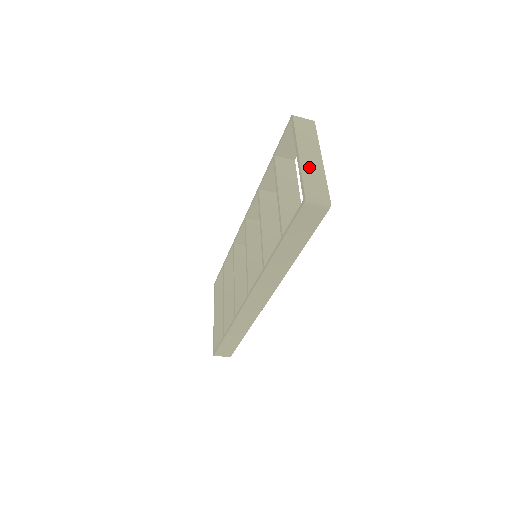
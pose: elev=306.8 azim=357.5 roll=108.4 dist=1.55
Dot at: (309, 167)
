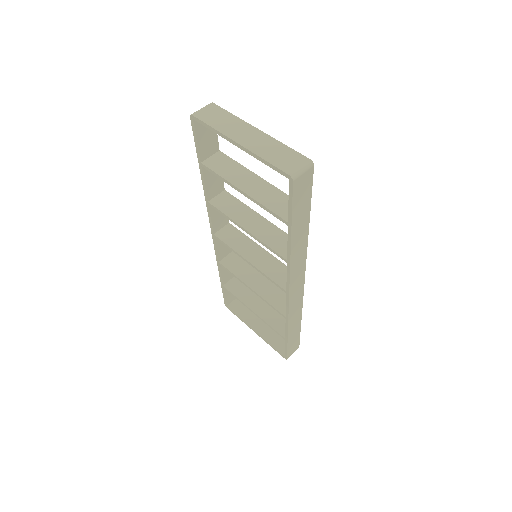
Dot at: (259, 147)
